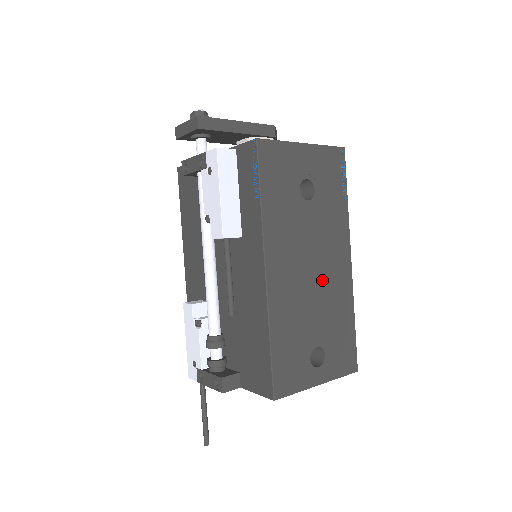
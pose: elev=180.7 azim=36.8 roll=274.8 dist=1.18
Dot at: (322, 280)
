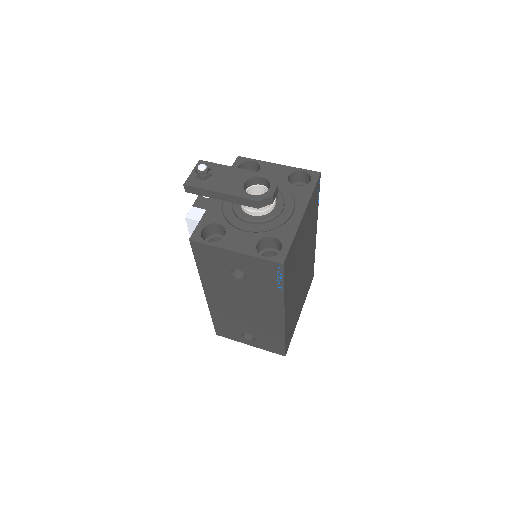
Dot at: (253, 314)
